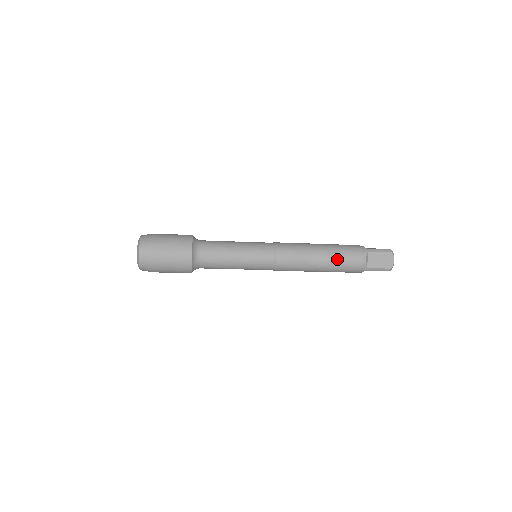
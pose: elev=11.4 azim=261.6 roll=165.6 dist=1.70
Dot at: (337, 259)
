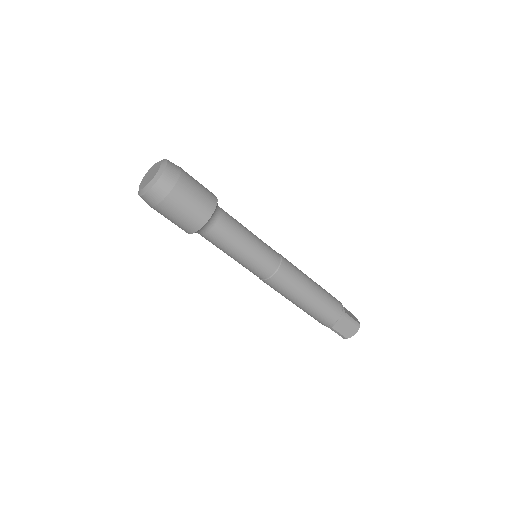
Dot at: (318, 308)
